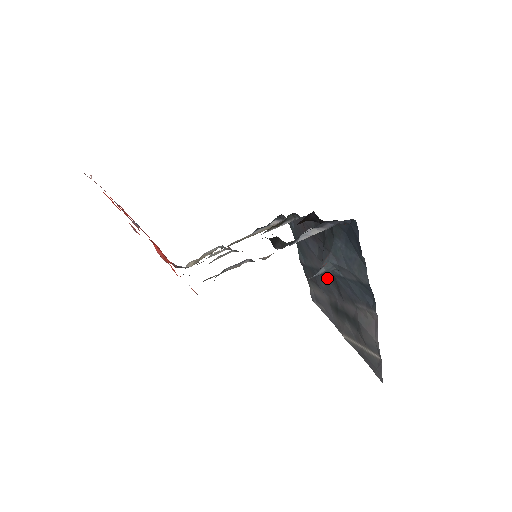
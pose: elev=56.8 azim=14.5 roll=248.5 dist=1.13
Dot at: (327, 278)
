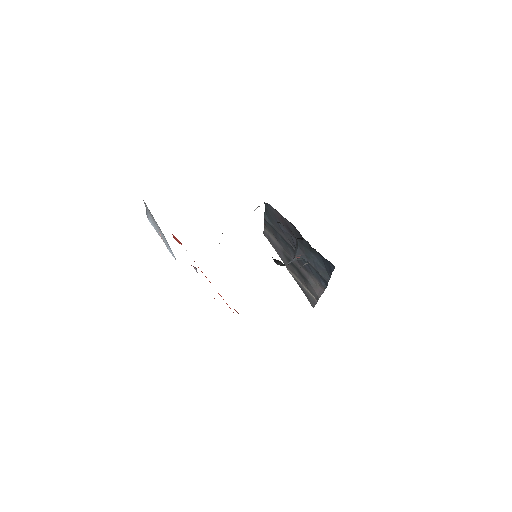
Dot at: (288, 245)
